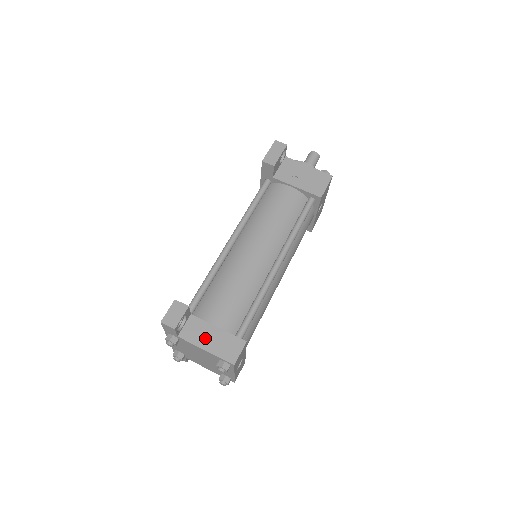
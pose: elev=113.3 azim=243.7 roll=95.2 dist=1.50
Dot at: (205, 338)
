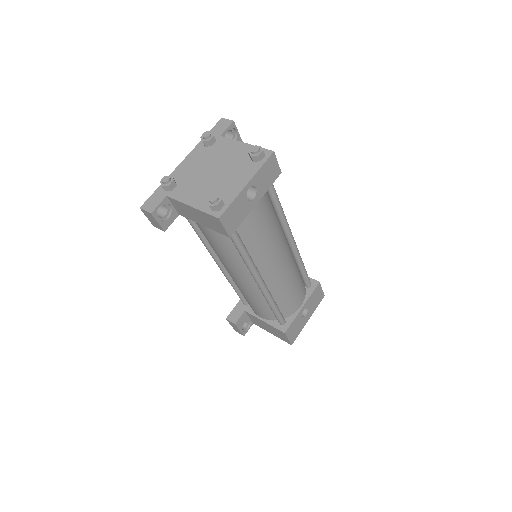
Dot at: occluded
